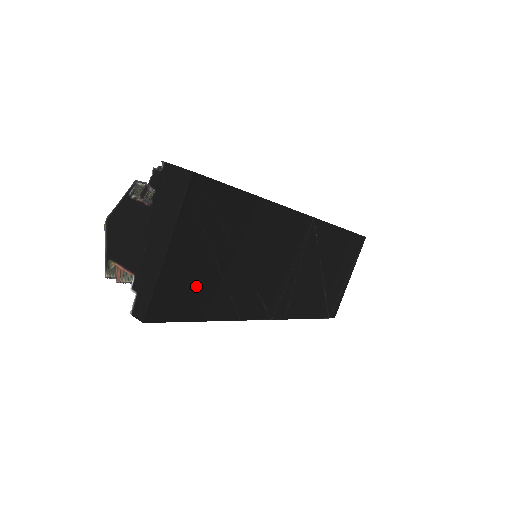
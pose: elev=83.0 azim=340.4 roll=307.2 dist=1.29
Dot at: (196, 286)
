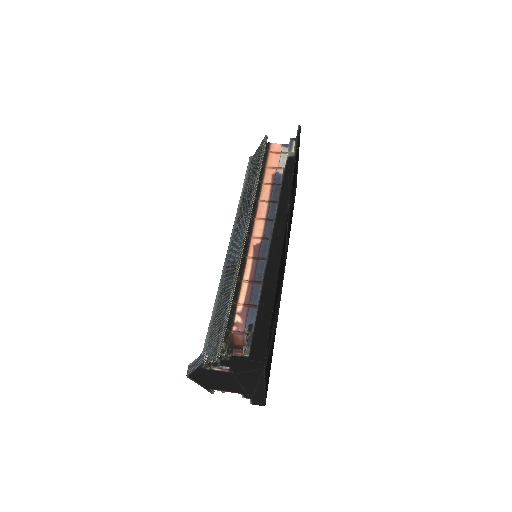
Dot at: (270, 357)
